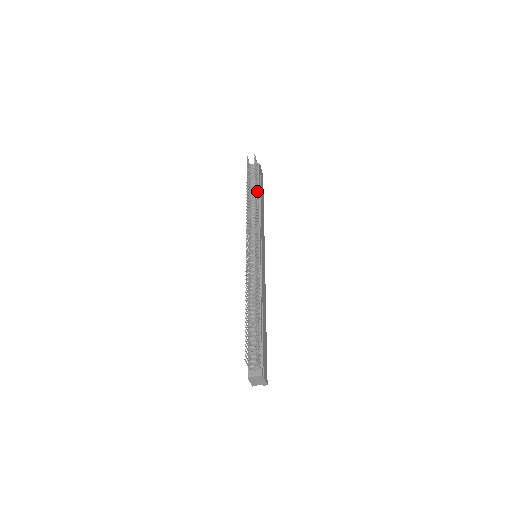
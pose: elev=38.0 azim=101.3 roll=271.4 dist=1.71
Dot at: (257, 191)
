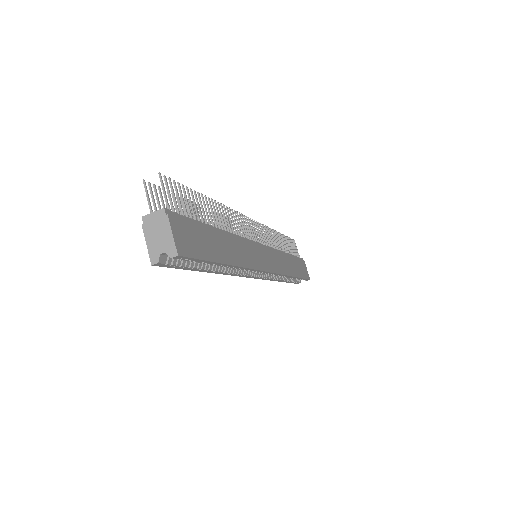
Dot at: (286, 250)
